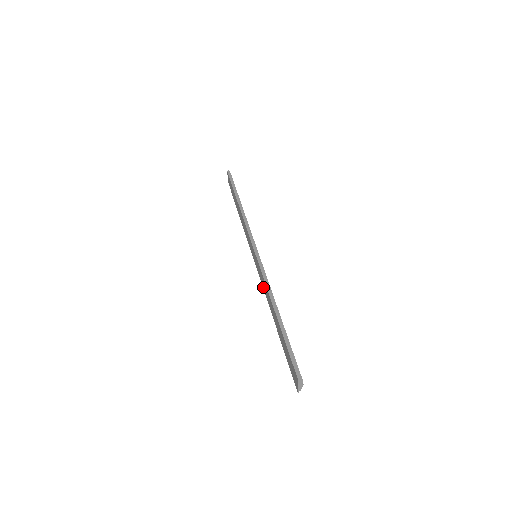
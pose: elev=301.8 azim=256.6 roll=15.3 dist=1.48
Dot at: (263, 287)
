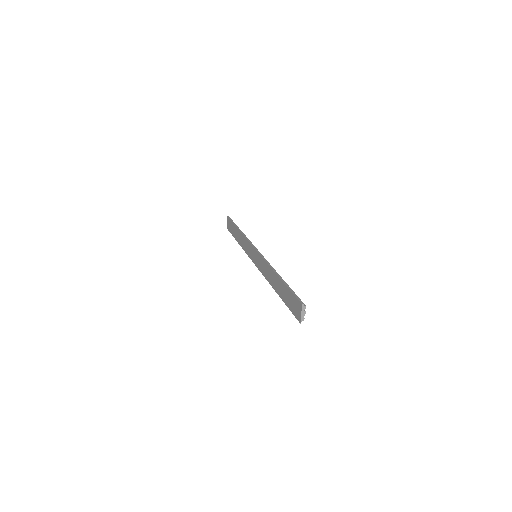
Dot at: (263, 273)
